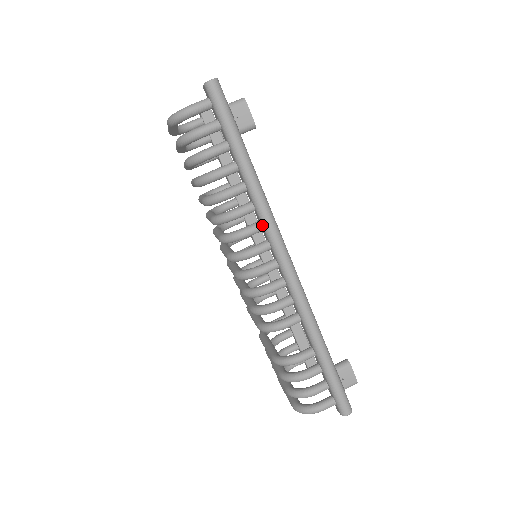
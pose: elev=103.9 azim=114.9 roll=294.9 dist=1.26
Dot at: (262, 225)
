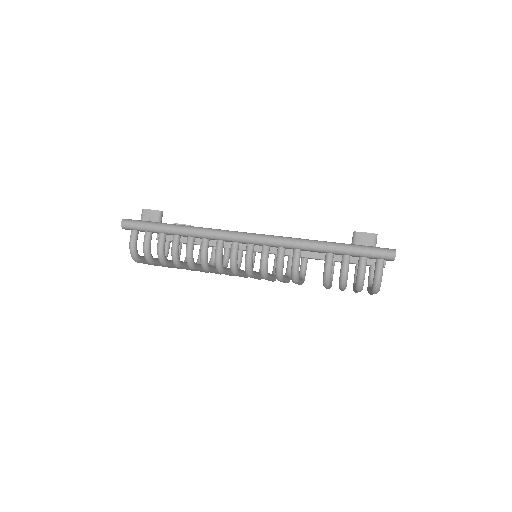
Dot at: (219, 240)
